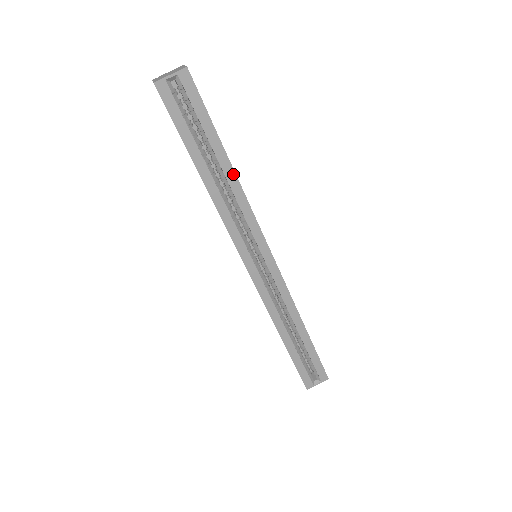
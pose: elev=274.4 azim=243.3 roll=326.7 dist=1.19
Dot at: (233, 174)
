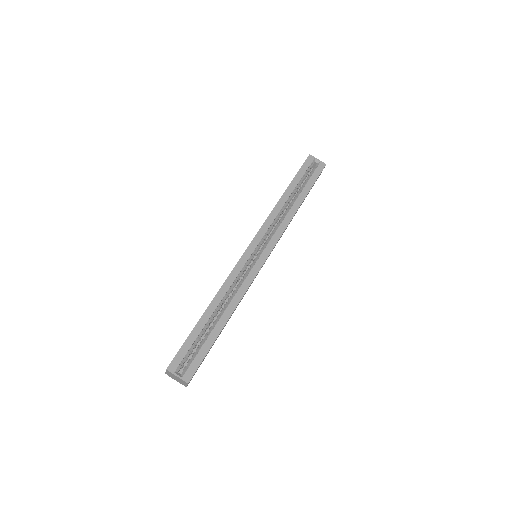
Dot at: (298, 207)
